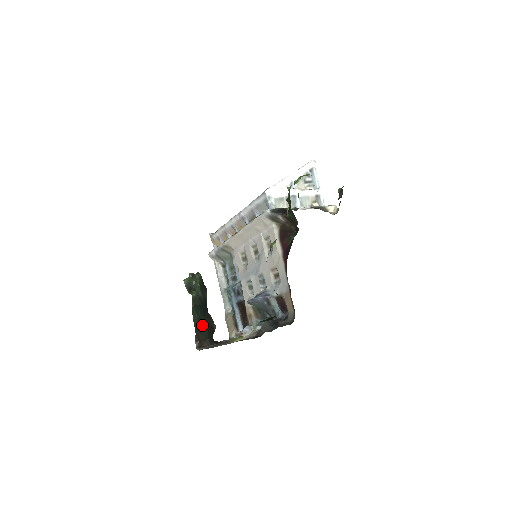
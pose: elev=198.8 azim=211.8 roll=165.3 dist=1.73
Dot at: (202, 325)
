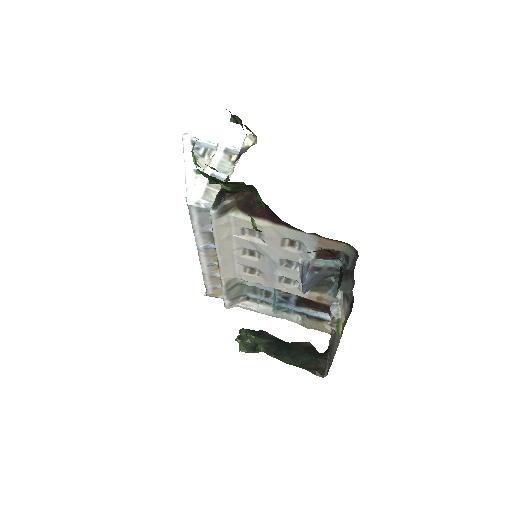
Dot at: (300, 357)
